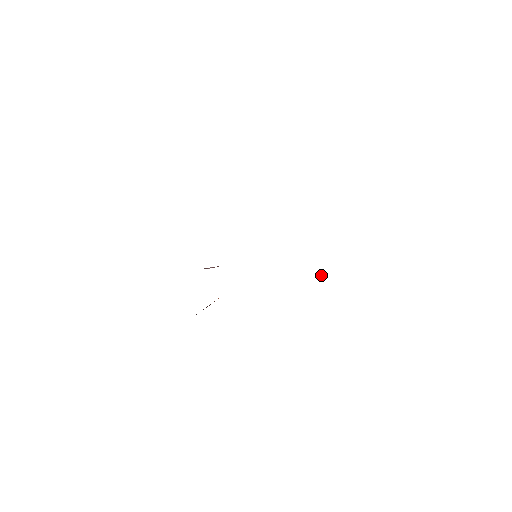
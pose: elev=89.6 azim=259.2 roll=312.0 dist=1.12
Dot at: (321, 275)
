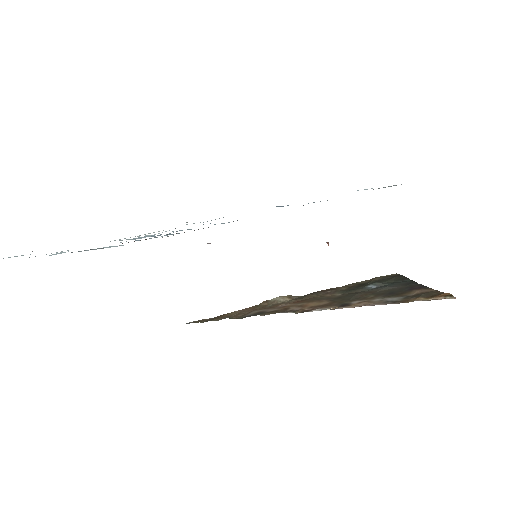
Dot at: occluded
